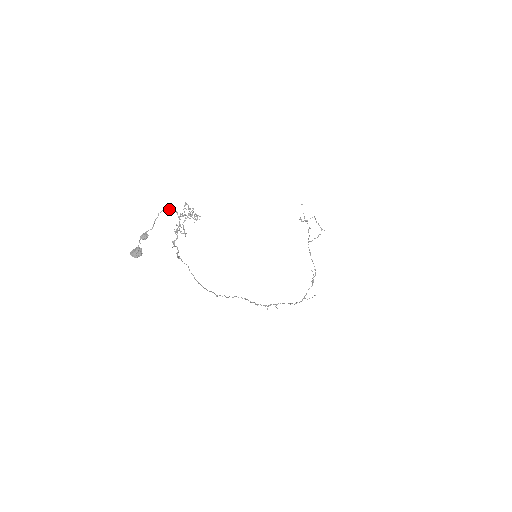
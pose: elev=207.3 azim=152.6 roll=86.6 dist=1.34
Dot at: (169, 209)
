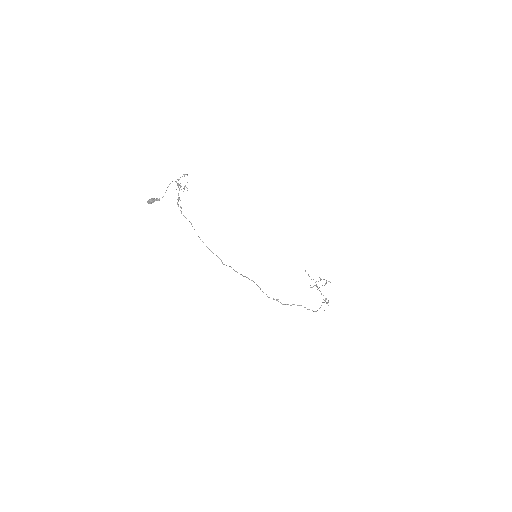
Dot at: occluded
